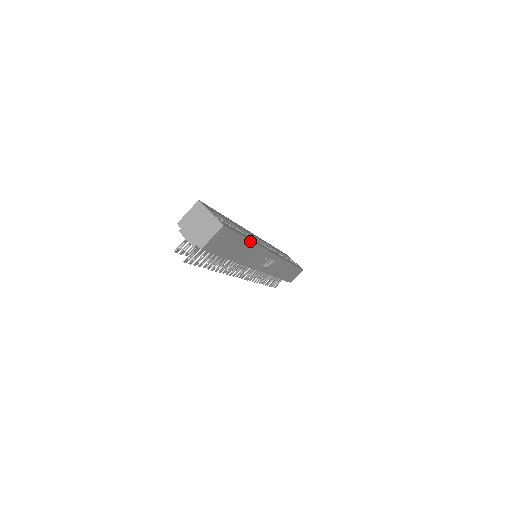
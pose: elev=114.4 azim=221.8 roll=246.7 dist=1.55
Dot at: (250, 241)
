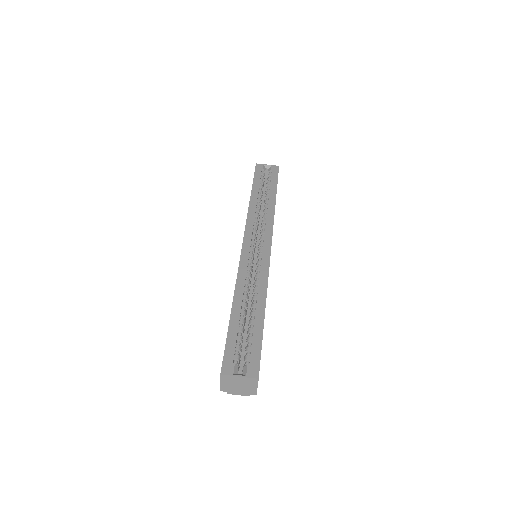
Dot at: (264, 312)
